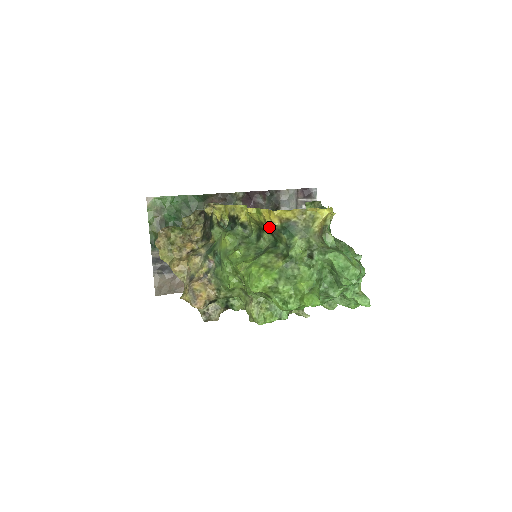
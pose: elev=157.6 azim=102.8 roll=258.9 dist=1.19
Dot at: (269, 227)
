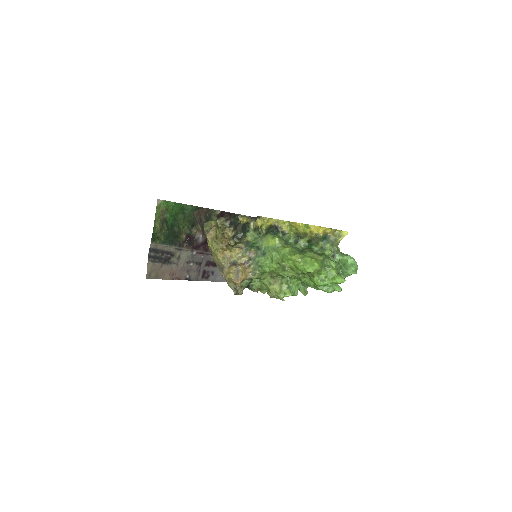
Dot at: (314, 236)
